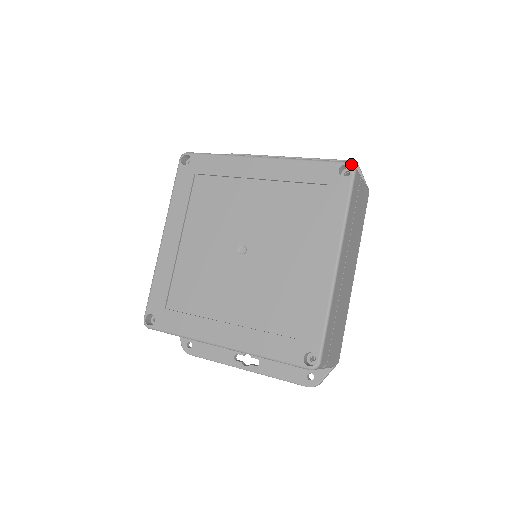
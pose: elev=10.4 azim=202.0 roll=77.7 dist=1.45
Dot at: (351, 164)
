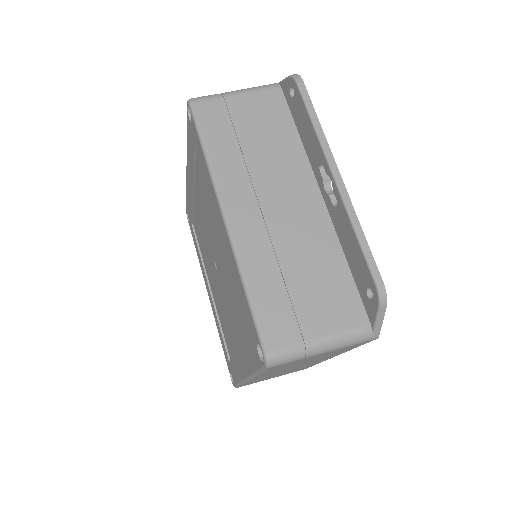
Dot at: (264, 359)
